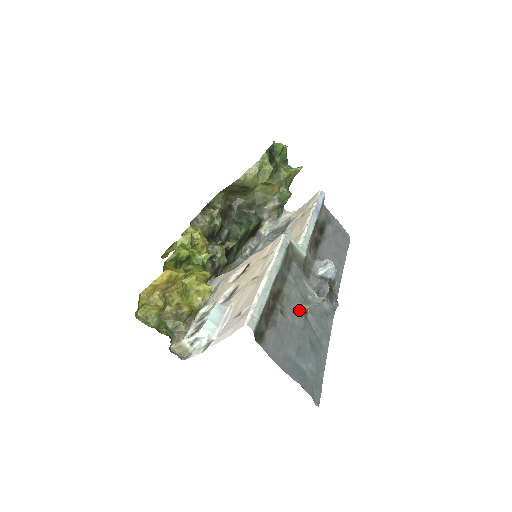
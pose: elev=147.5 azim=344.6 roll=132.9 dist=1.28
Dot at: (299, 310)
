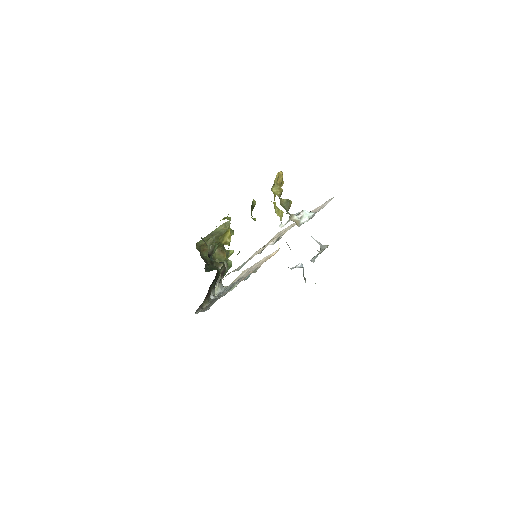
Dot at: occluded
